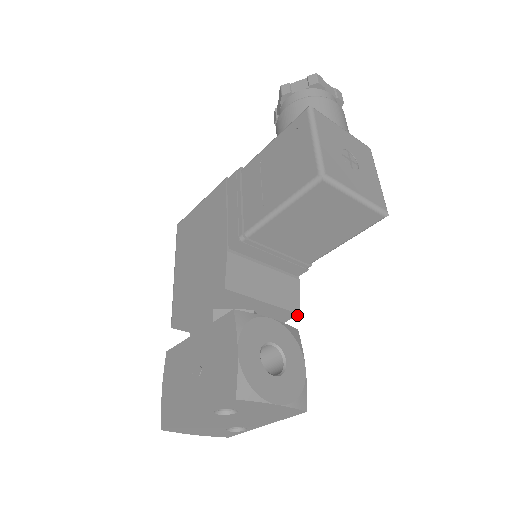
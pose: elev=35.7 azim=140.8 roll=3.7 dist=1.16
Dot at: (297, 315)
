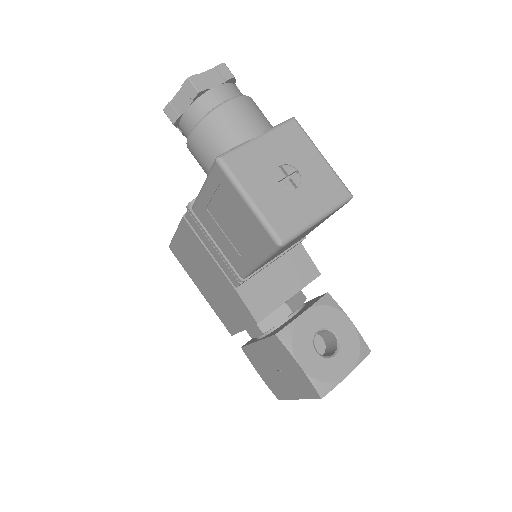
Dot at: (319, 275)
